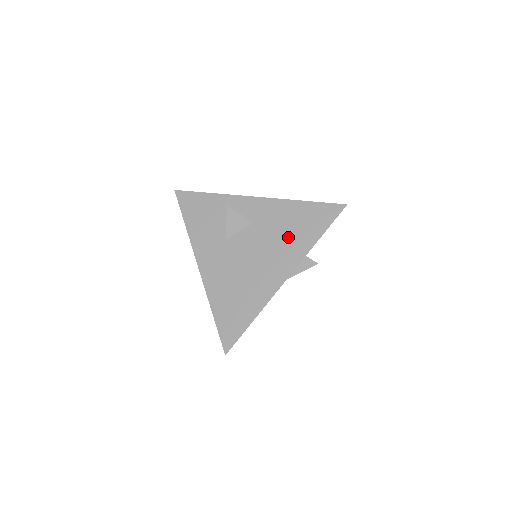
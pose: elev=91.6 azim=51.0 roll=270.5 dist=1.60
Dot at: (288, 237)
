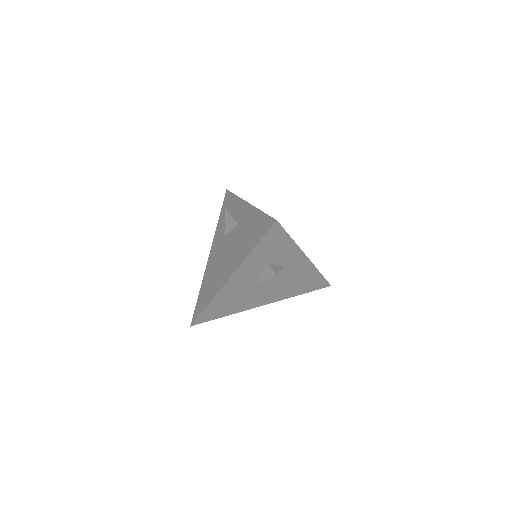
Dot at: (243, 242)
